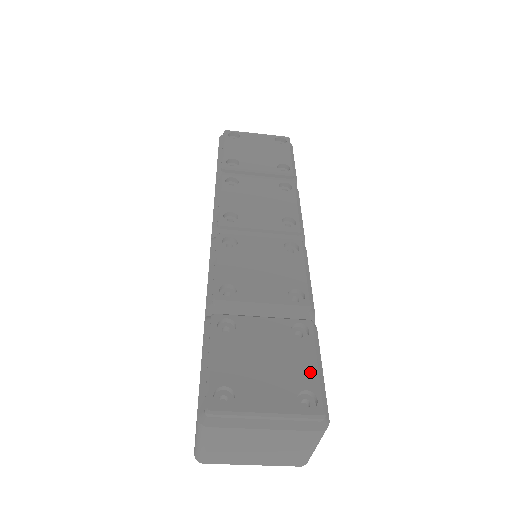
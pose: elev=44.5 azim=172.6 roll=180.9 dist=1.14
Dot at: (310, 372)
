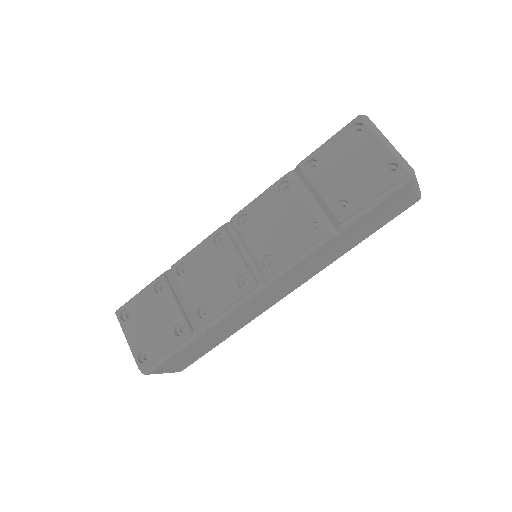
Dot at: (157, 350)
